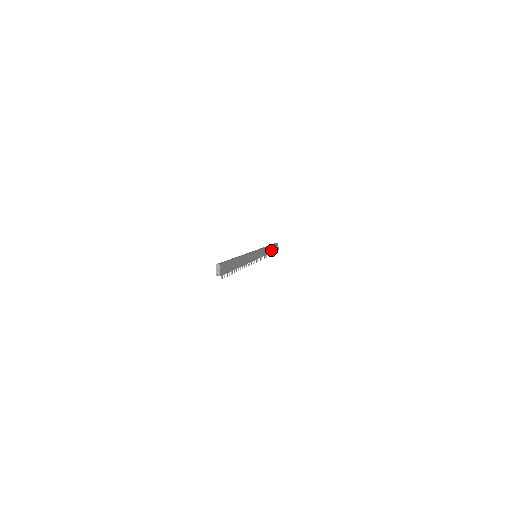
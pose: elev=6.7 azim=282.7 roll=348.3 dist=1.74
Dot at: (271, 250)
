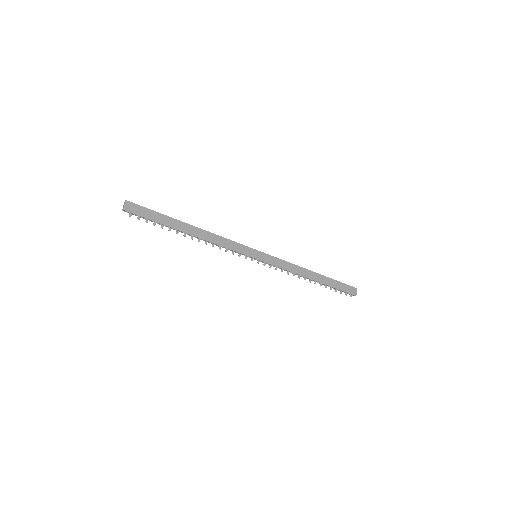
Dot at: (321, 280)
